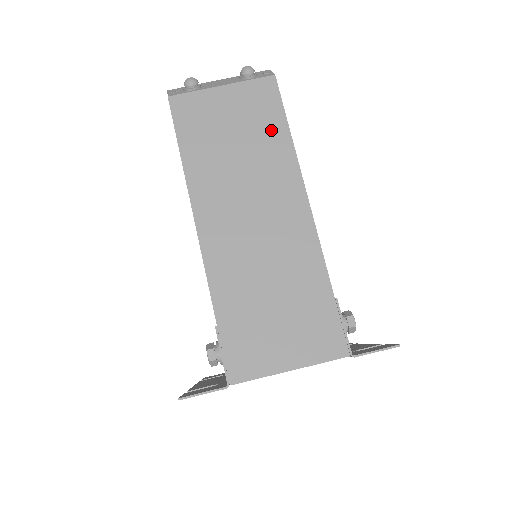
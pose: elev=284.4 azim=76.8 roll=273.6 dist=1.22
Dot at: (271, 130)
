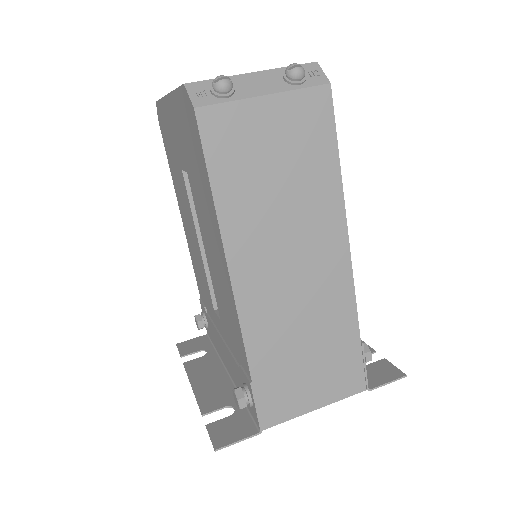
Dot at: (320, 162)
